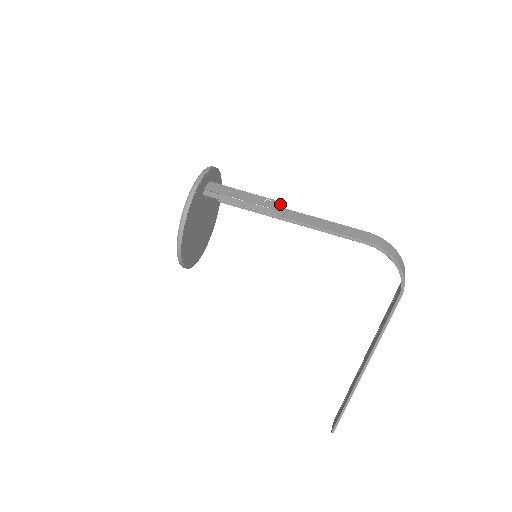
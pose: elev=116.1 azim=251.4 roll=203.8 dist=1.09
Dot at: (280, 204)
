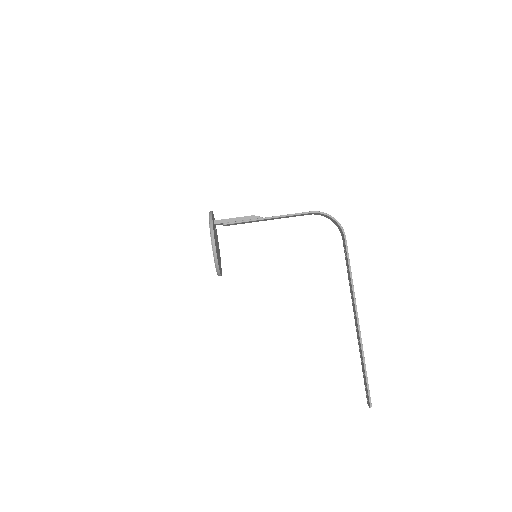
Dot at: occluded
